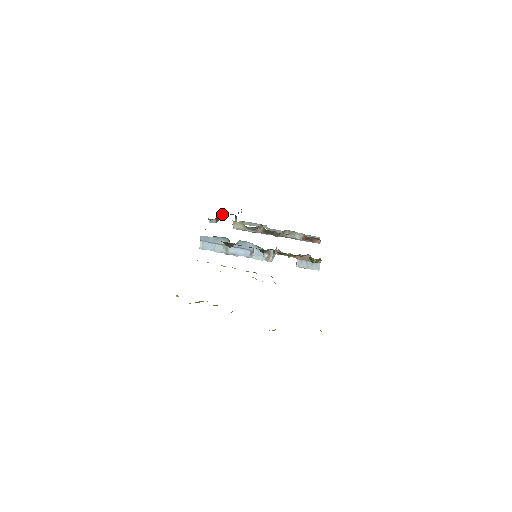
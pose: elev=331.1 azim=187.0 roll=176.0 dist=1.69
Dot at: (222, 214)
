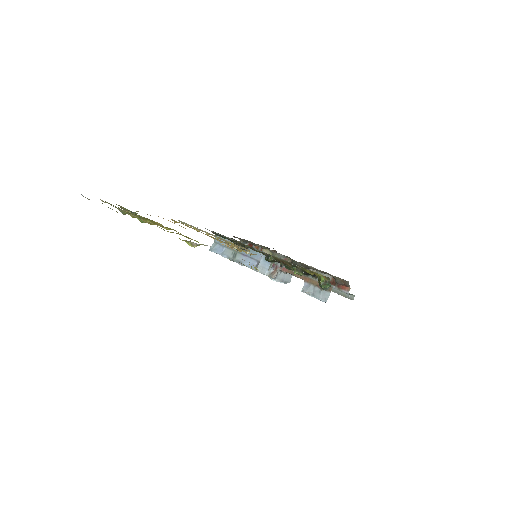
Dot at: occluded
